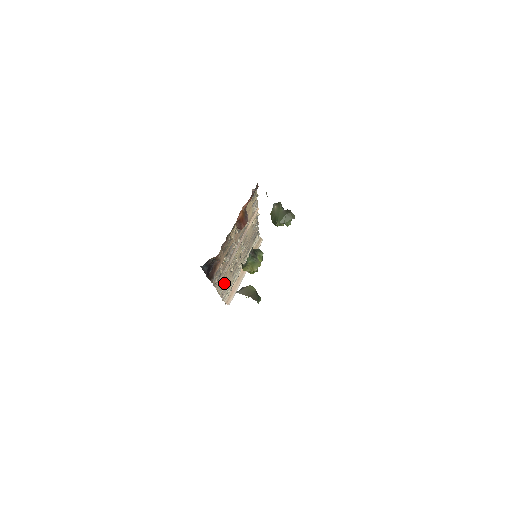
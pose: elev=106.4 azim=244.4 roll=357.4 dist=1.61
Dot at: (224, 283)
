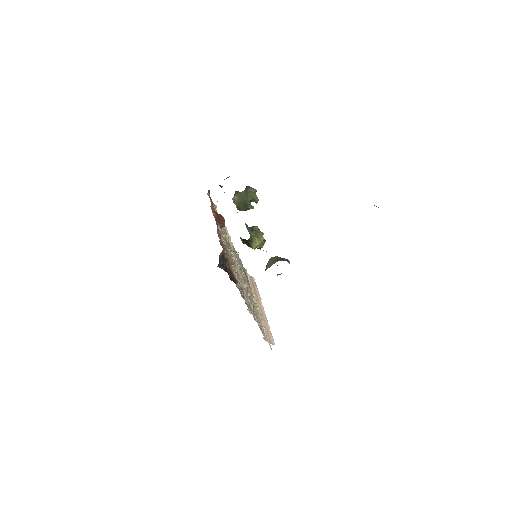
Dot at: (252, 308)
